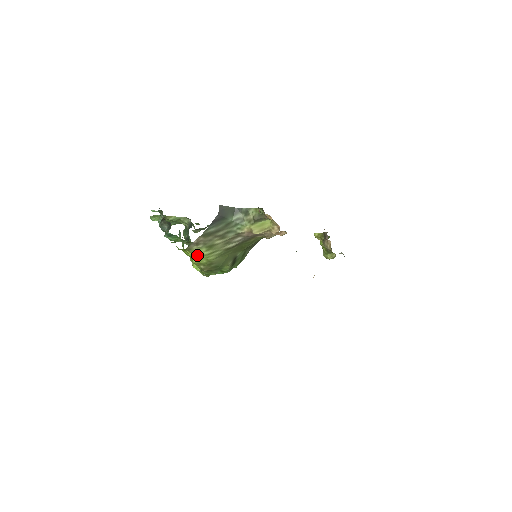
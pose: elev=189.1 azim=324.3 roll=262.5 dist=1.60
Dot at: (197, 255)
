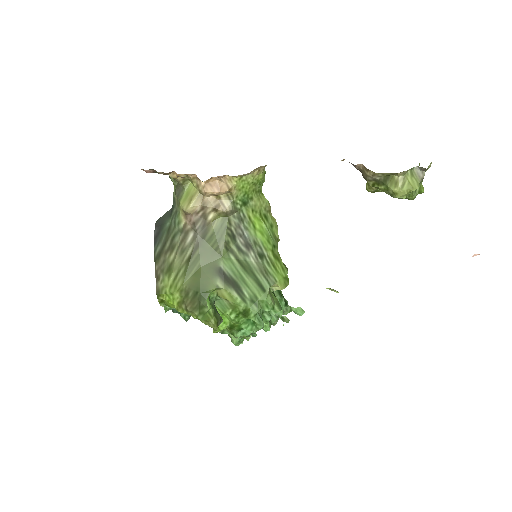
Dot at: (167, 293)
